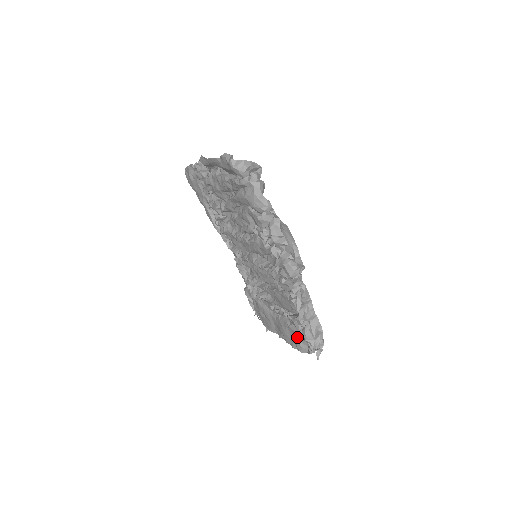
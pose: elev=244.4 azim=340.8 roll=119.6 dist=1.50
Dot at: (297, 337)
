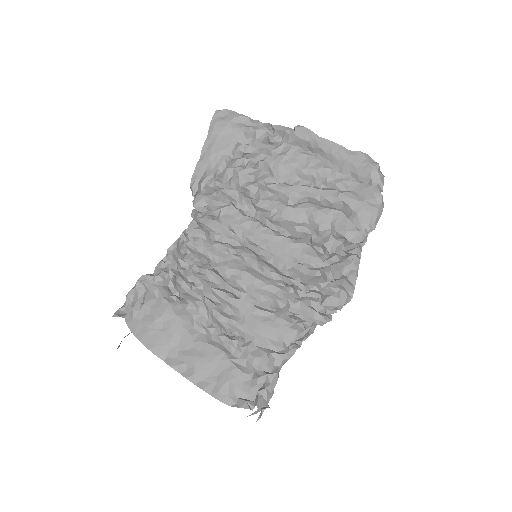
Dot at: (235, 378)
